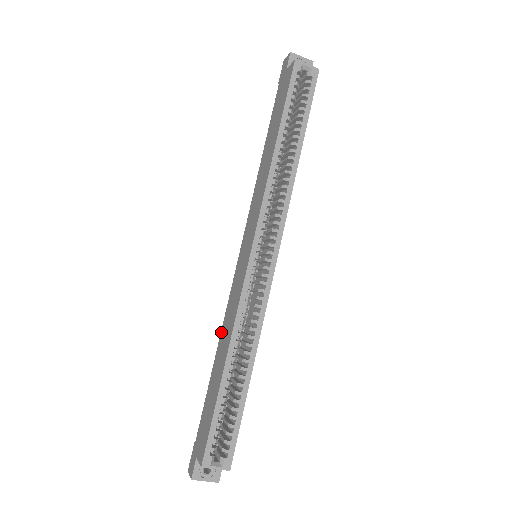
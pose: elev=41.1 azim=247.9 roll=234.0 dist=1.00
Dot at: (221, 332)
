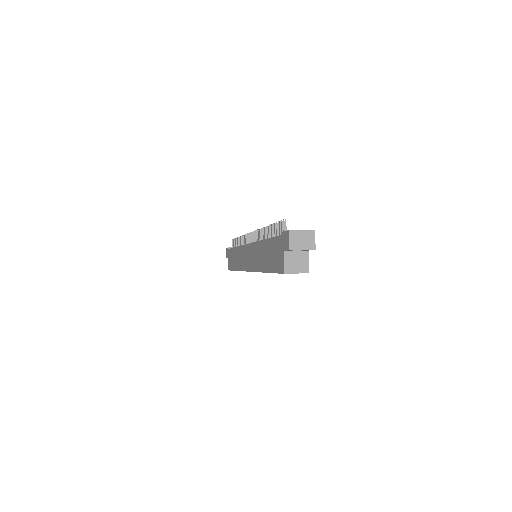
Dot at: (238, 248)
